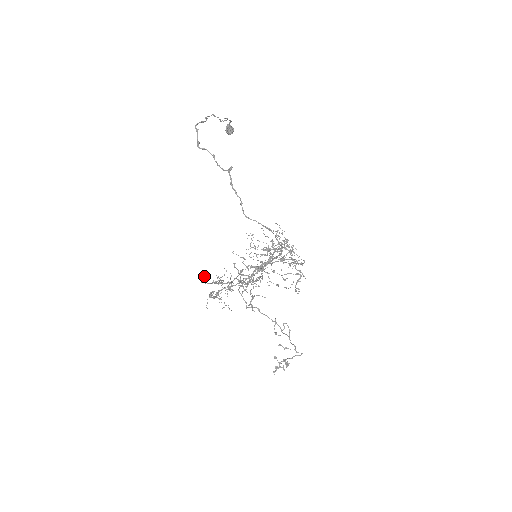
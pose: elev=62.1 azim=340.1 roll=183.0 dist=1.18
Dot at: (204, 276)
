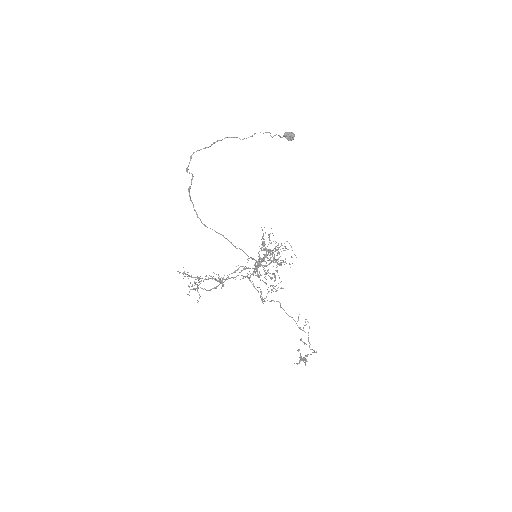
Dot at: (183, 273)
